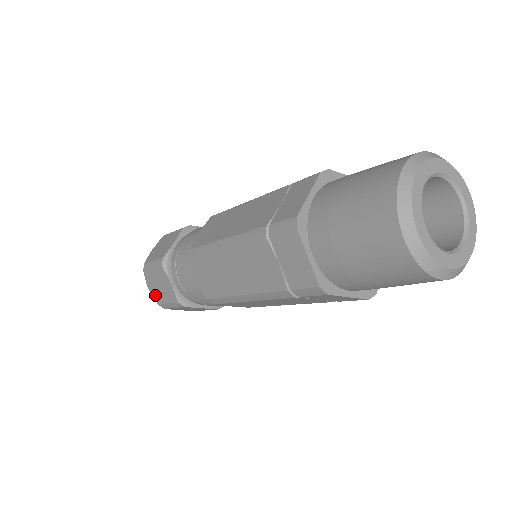
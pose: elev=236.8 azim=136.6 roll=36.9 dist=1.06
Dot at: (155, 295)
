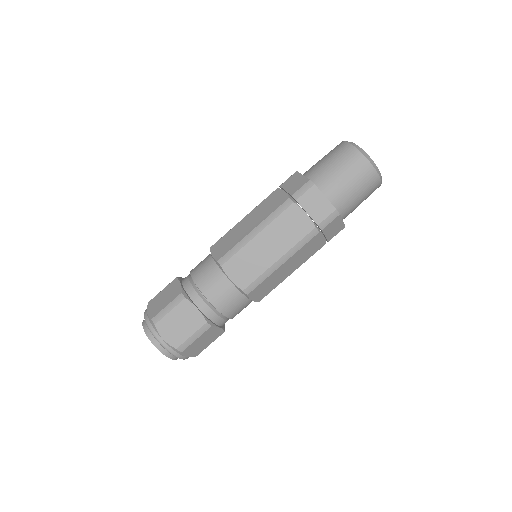
Dot at: (172, 340)
